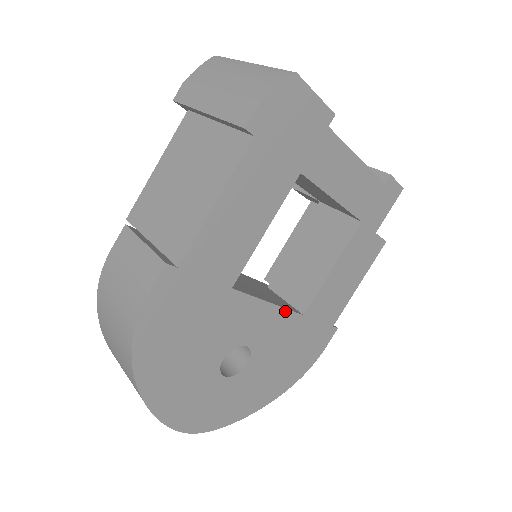
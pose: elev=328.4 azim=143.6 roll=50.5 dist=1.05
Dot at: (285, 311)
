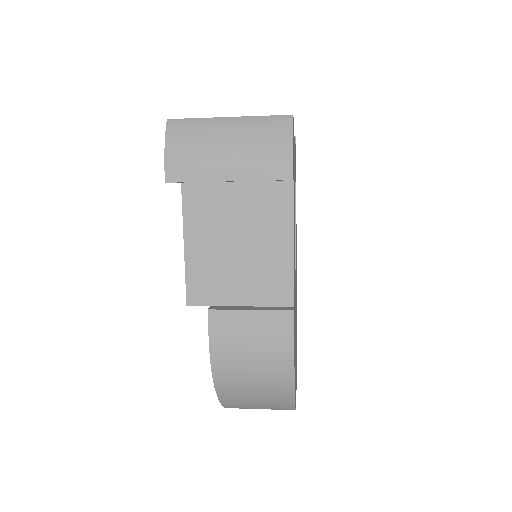
Dot at: occluded
